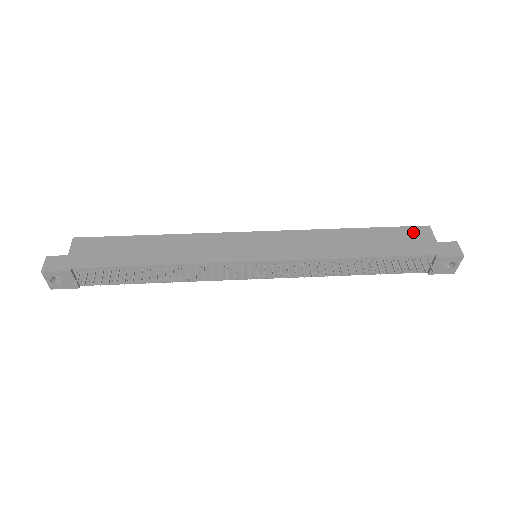
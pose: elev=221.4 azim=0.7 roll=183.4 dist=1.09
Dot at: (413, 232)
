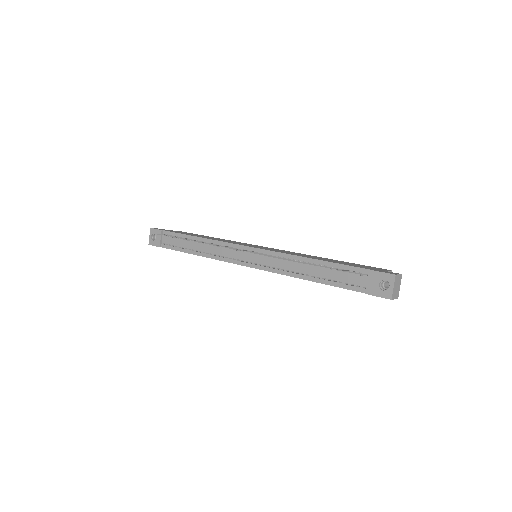
Dot at: (372, 267)
